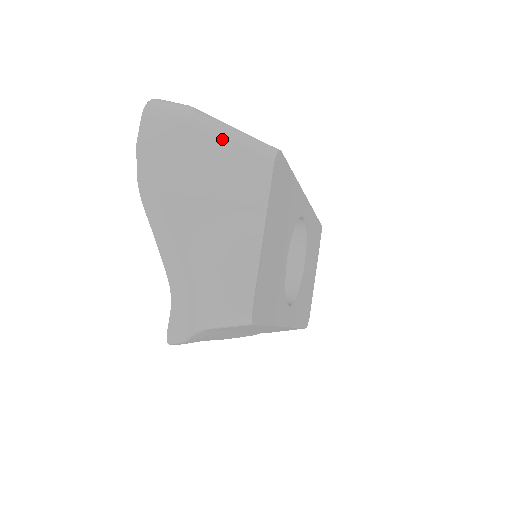
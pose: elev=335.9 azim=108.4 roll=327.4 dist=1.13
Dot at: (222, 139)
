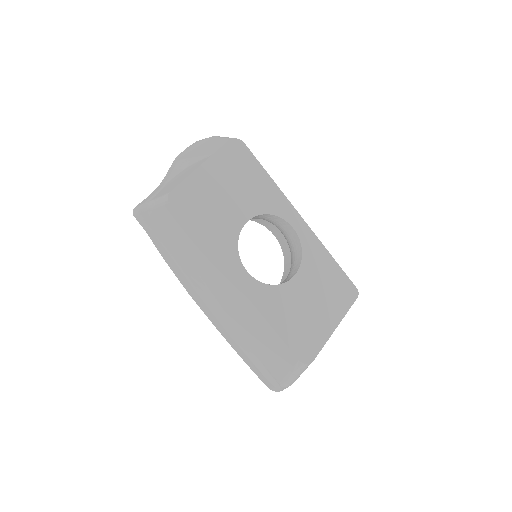
Dot at: (216, 139)
